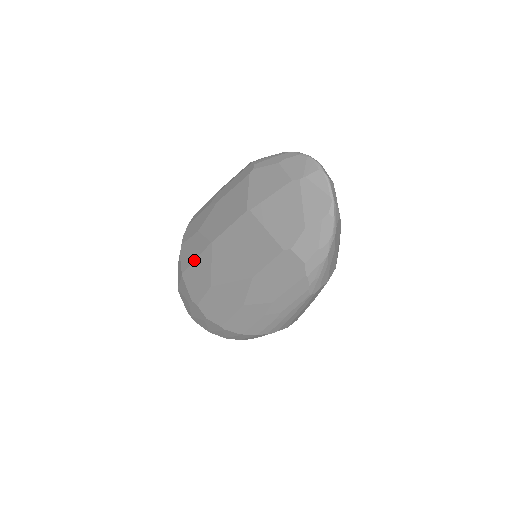
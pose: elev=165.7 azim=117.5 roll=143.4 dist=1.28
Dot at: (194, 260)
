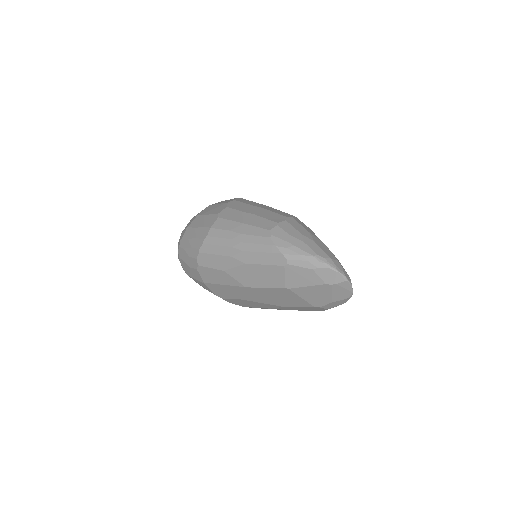
Dot at: (222, 285)
